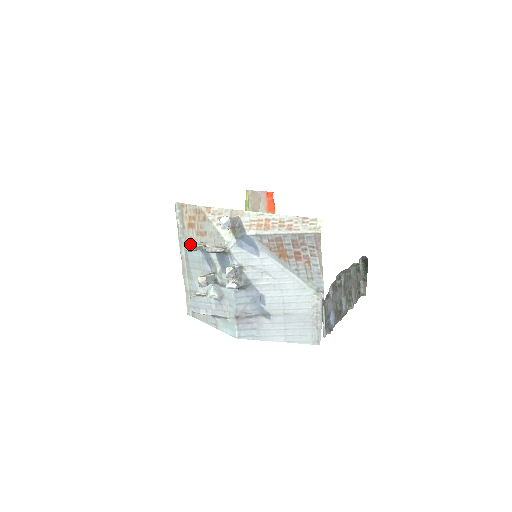
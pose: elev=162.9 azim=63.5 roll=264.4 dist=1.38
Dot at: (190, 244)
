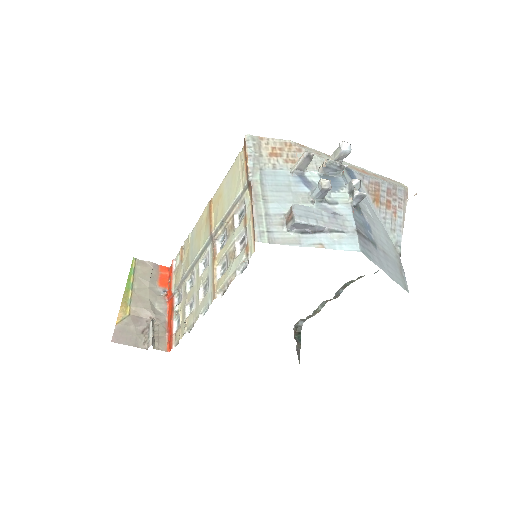
Dot at: (272, 170)
